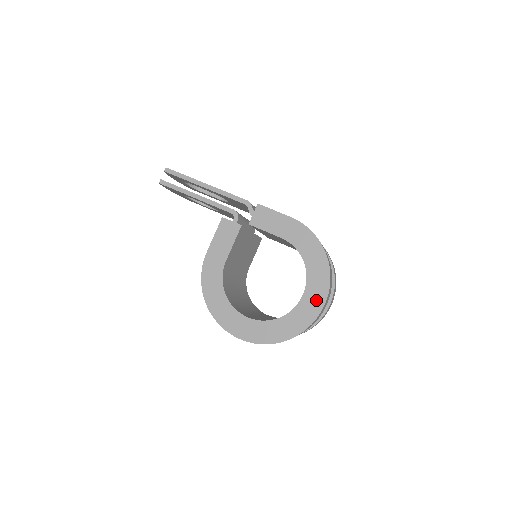
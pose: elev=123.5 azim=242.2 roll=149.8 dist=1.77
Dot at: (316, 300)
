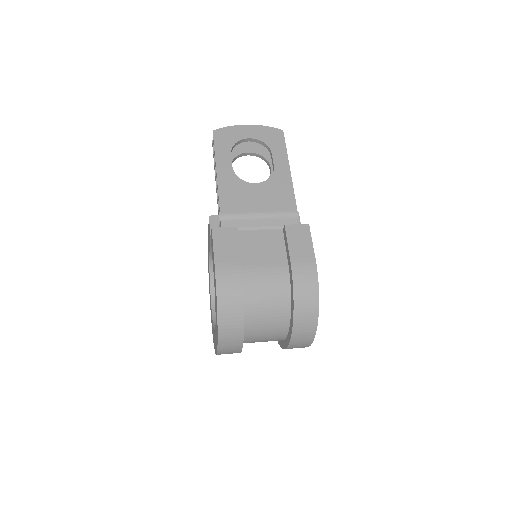
Dot at: (216, 343)
